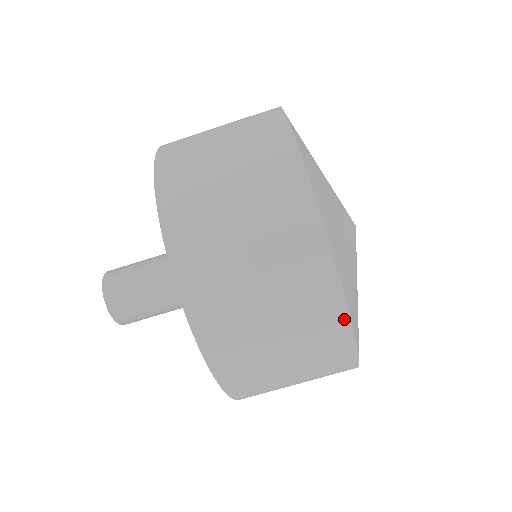
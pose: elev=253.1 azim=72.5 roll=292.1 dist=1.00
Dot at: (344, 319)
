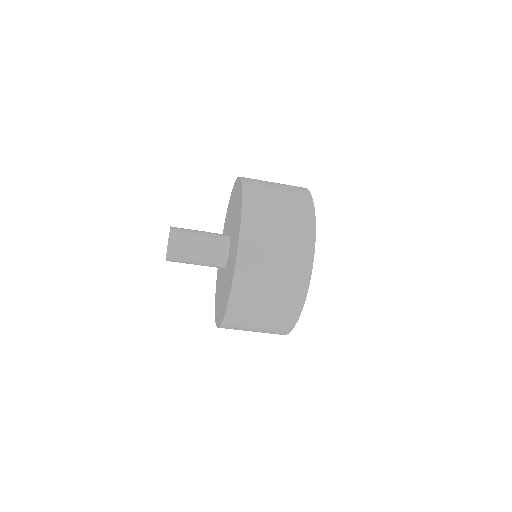
Dot at: occluded
